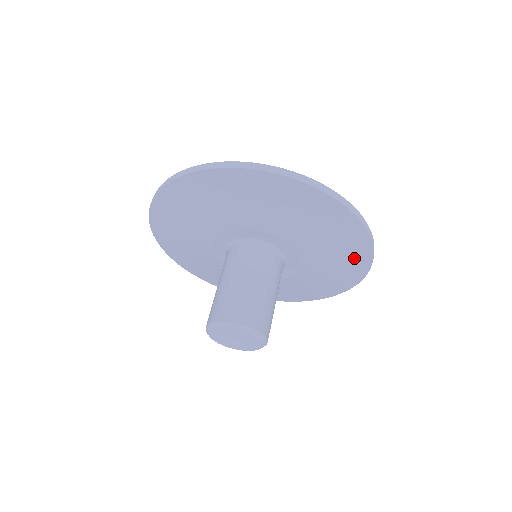
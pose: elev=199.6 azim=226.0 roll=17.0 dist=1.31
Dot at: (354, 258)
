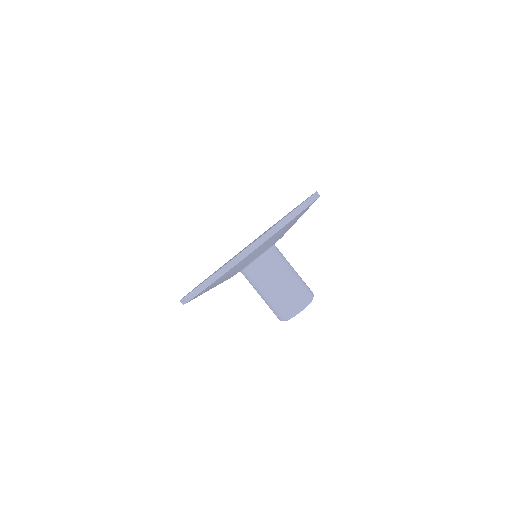
Dot at: (282, 230)
